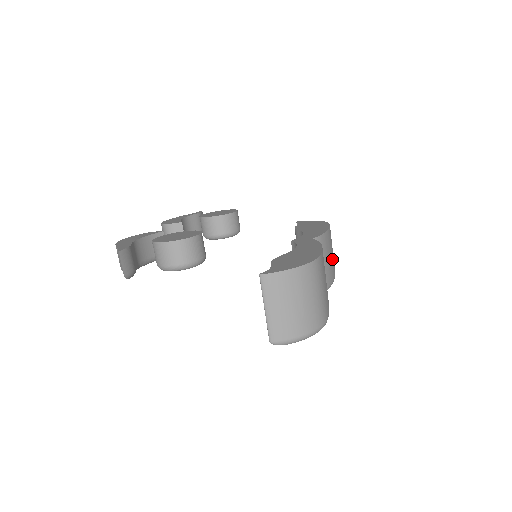
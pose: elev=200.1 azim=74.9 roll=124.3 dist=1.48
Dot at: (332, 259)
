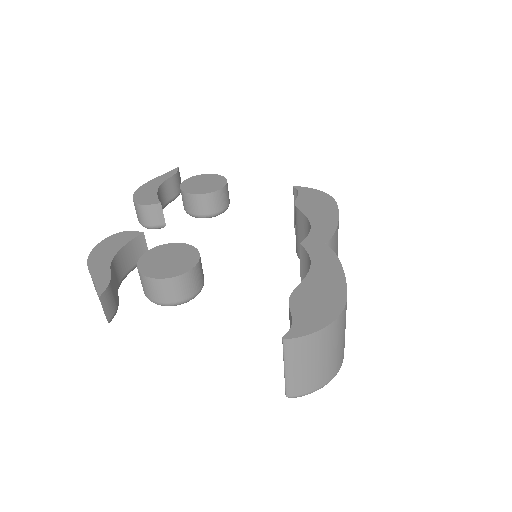
Dot at: occluded
